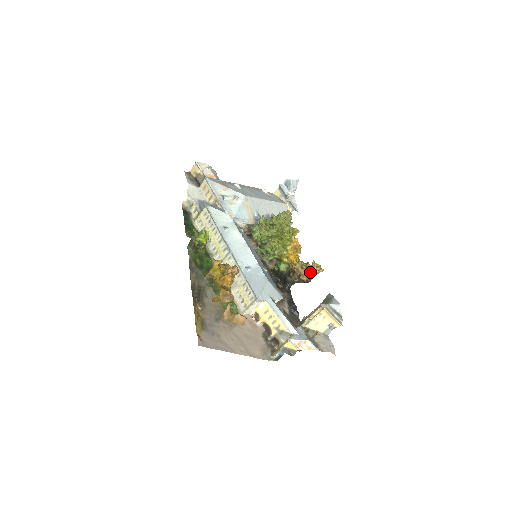
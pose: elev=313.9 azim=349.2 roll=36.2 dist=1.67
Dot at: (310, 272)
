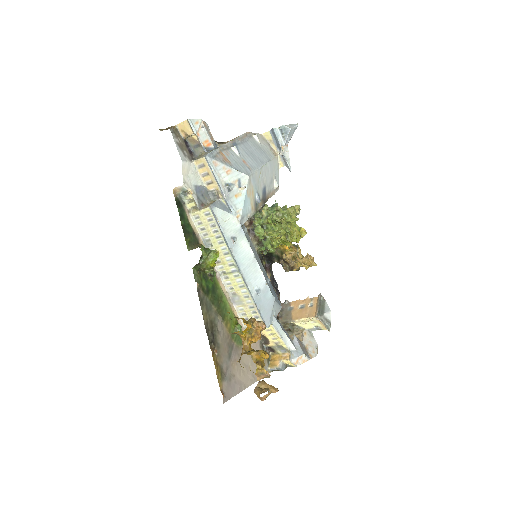
Dot at: (303, 265)
